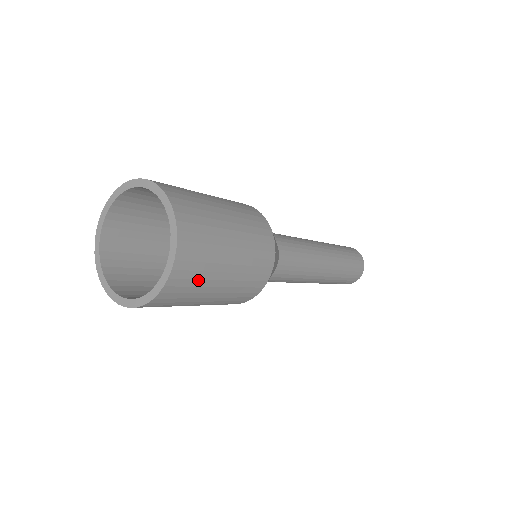
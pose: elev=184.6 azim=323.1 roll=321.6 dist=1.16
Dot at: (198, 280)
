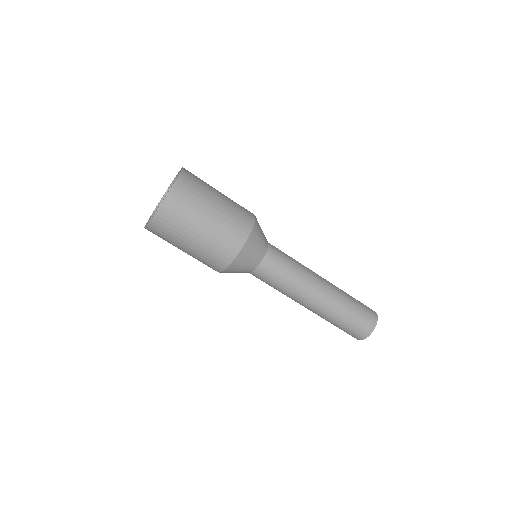
Dot at: (198, 189)
